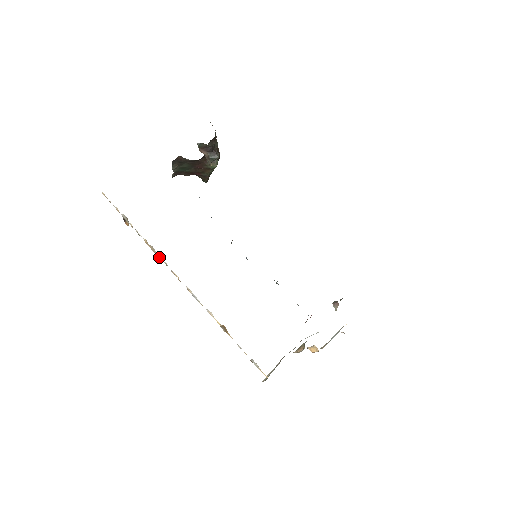
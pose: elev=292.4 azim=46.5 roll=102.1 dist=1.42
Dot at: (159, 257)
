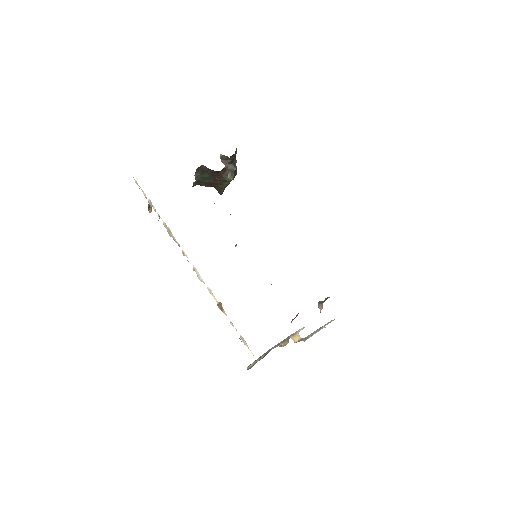
Dot at: (174, 239)
